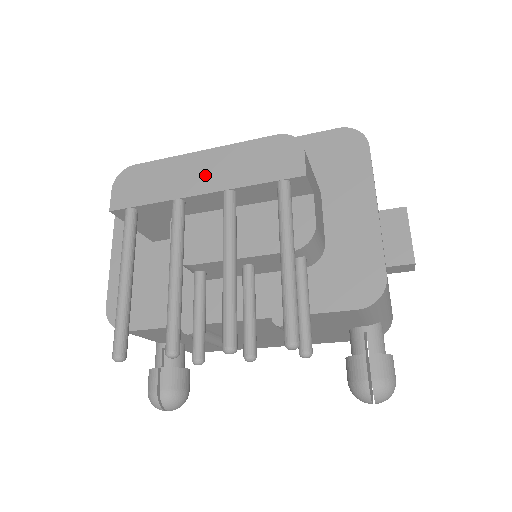
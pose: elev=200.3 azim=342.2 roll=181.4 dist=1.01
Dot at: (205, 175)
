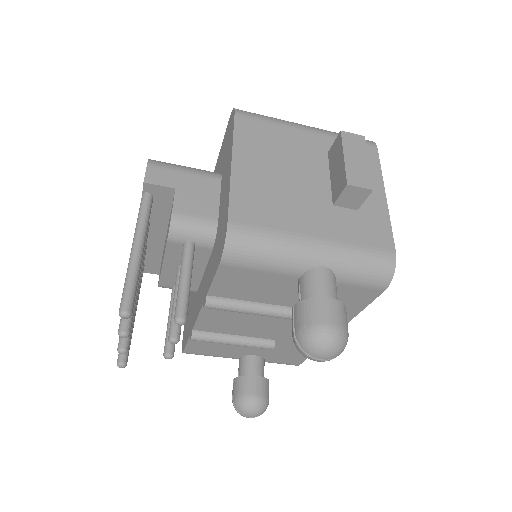
Dot at: occluded
